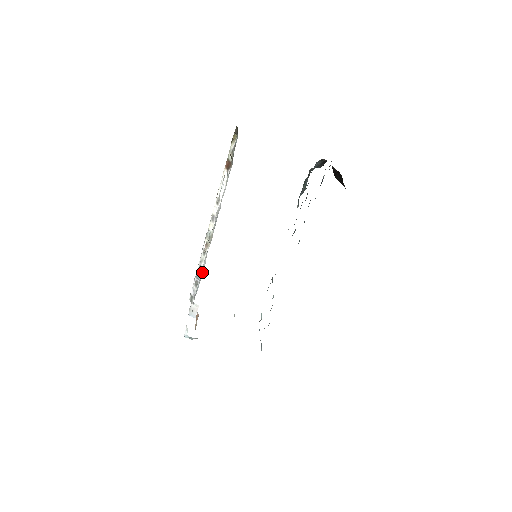
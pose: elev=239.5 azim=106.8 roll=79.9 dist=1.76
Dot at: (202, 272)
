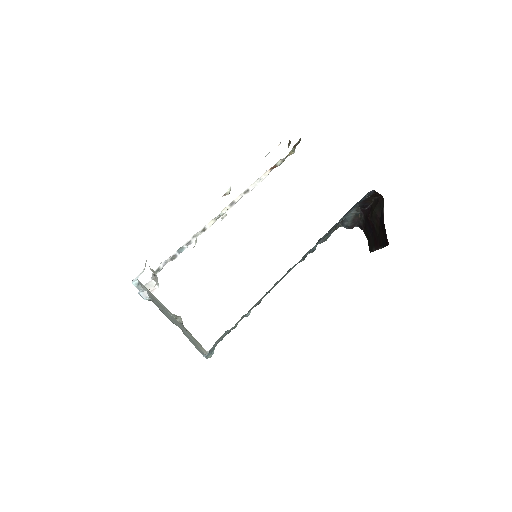
Dot at: occluded
